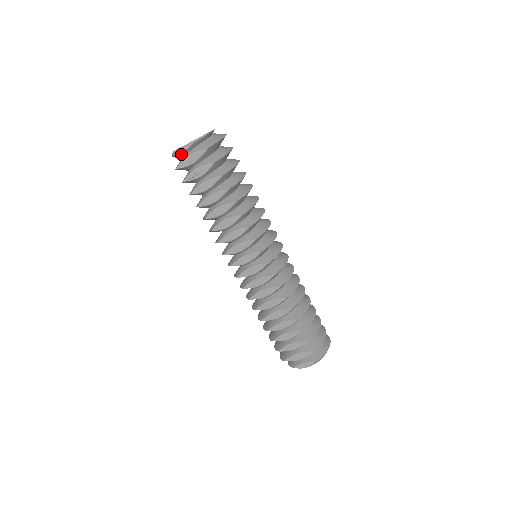
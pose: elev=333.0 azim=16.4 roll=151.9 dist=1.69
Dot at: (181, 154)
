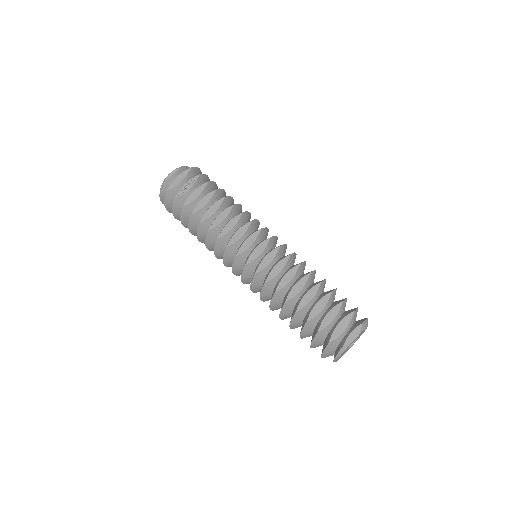
Dot at: (169, 182)
